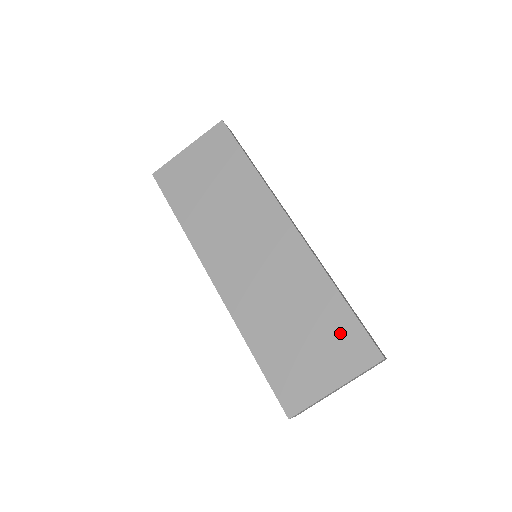
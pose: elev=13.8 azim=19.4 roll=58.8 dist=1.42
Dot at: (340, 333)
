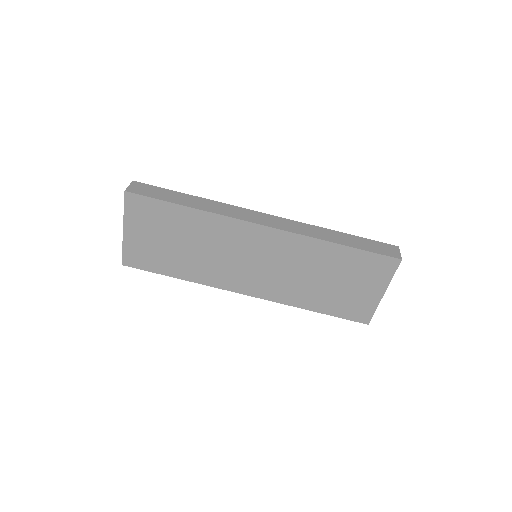
Dot at: (361, 266)
